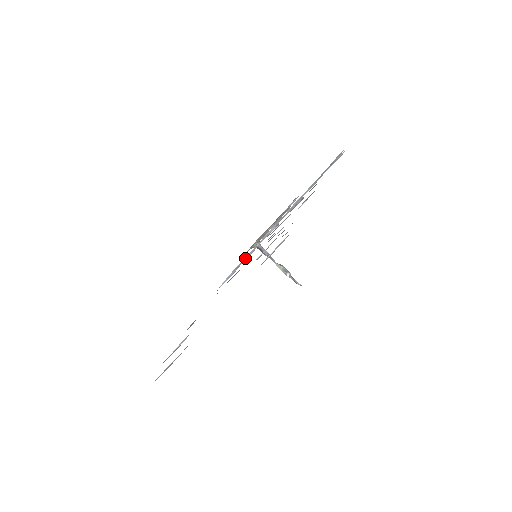
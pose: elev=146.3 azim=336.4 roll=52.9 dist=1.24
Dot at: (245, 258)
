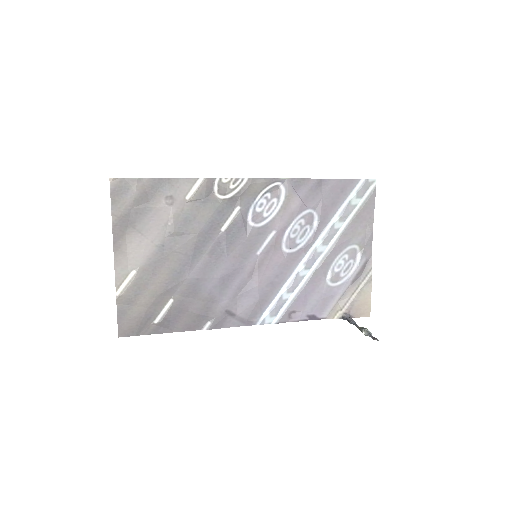
Dot at: (282, 289)
